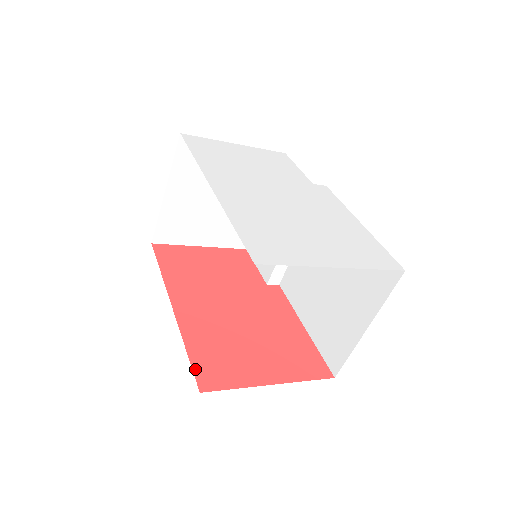
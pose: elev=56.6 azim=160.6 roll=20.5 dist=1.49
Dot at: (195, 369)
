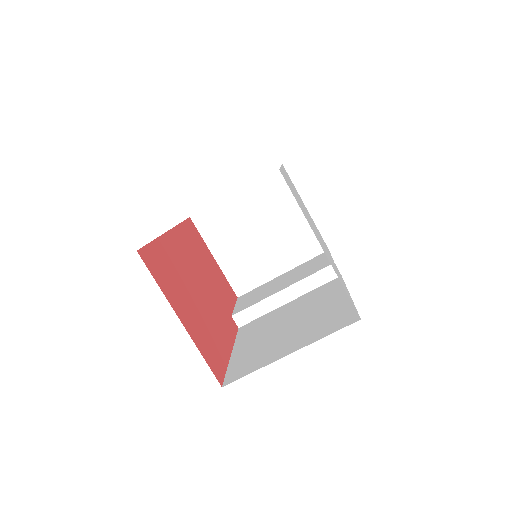
Dot at: (147, 247)
